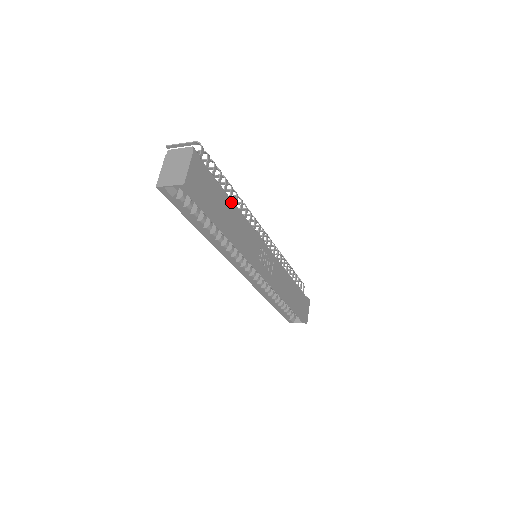
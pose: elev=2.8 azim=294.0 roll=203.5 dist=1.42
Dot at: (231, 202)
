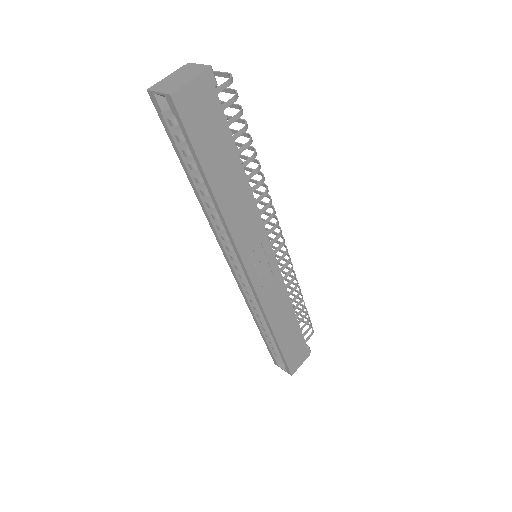
Dot at: (240, 166)
